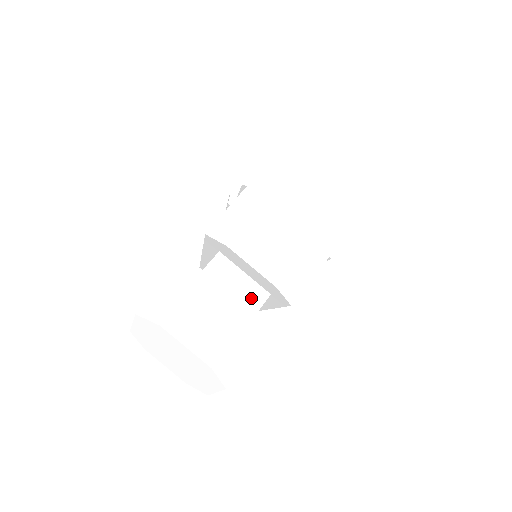
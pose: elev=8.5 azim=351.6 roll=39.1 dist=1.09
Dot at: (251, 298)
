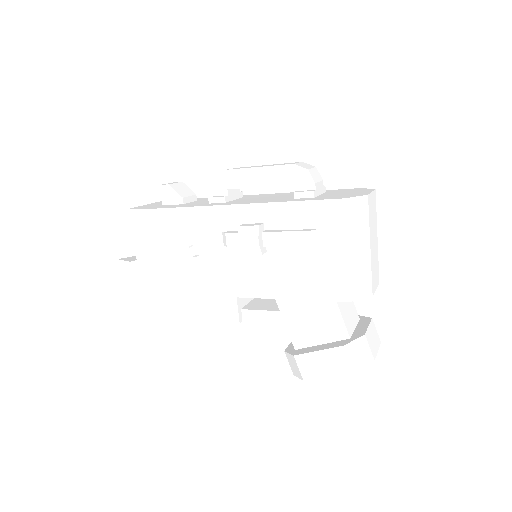
Dot at: occluded
